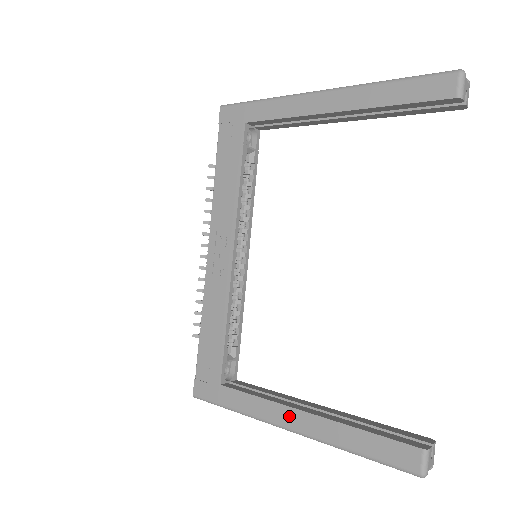
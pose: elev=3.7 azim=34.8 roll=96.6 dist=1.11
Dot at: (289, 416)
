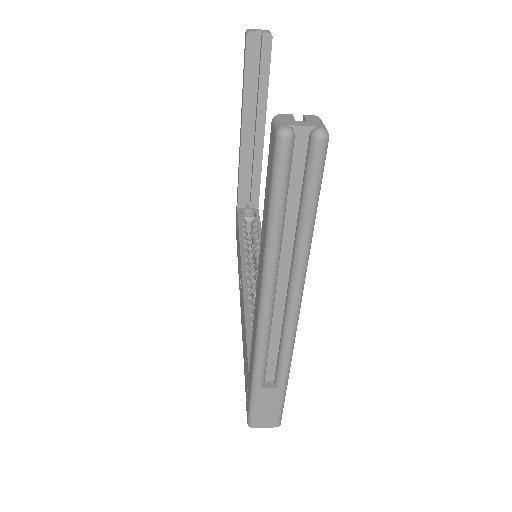
Dot at: (256, 301)
